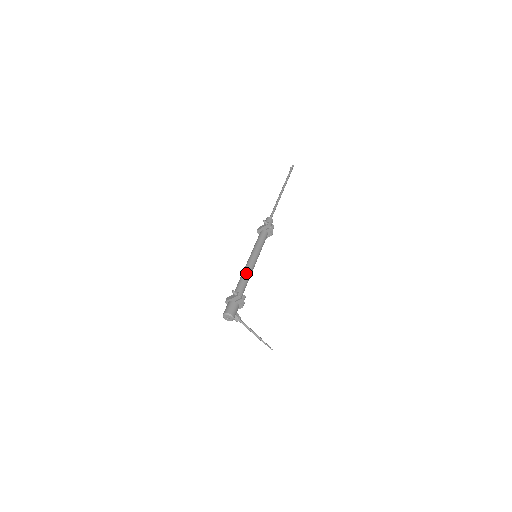
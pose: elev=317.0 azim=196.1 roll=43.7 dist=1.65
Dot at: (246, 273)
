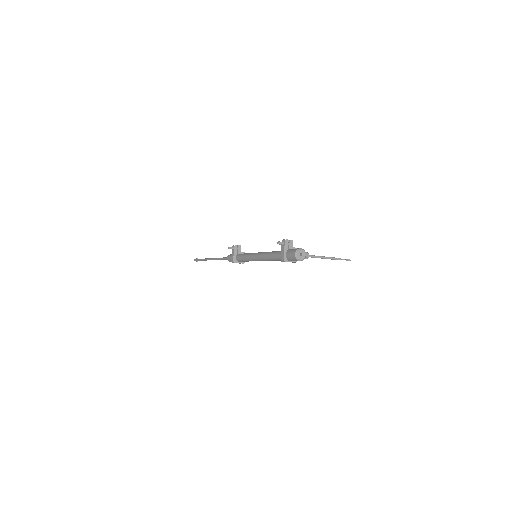
Dot at: (267, 252)
